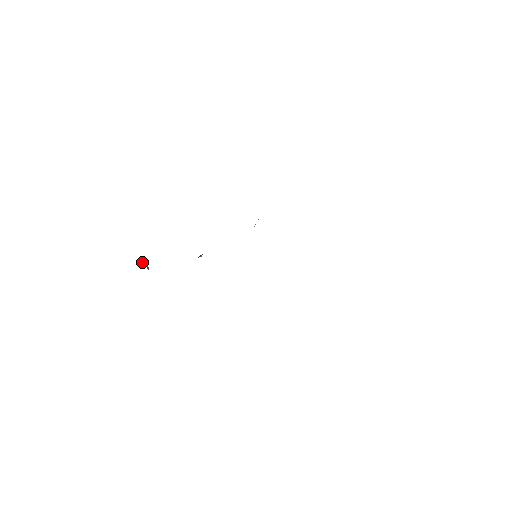
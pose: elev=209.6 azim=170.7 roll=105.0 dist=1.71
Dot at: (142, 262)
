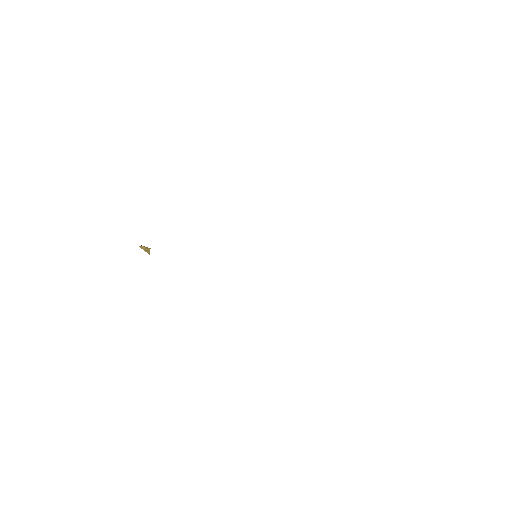
Dot at: (141, 247)
